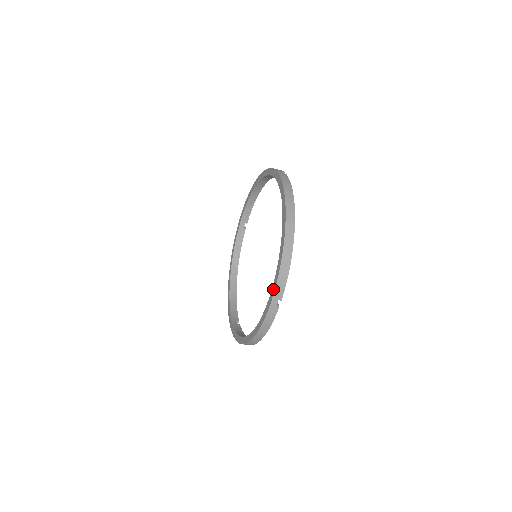
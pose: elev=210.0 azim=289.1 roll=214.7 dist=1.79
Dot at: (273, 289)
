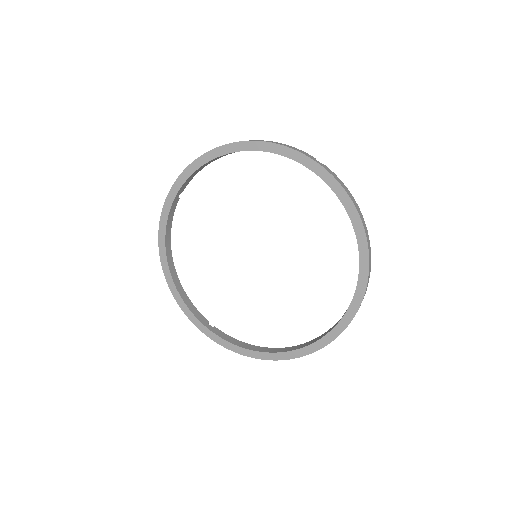
Dot at: (350, 316)
